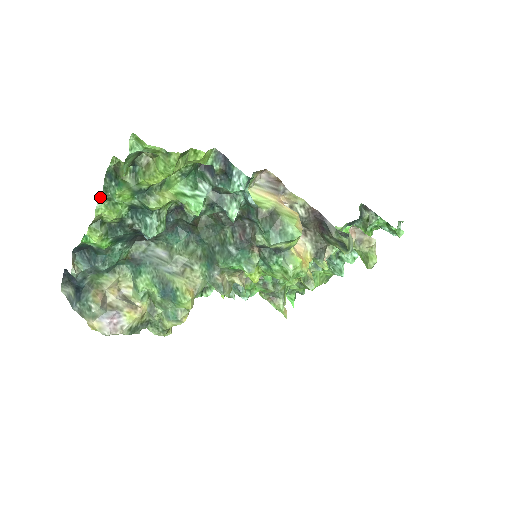
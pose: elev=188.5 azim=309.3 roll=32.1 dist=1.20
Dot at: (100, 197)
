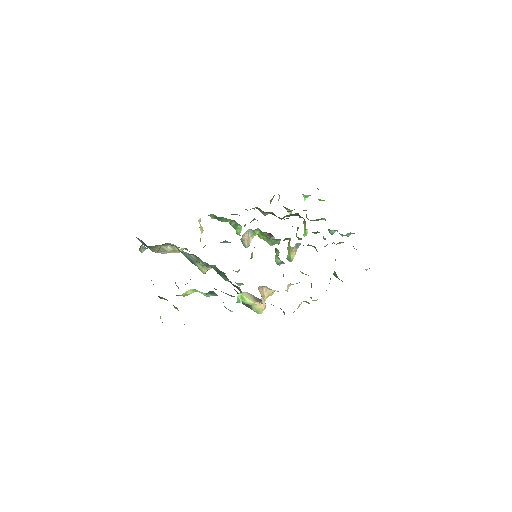
Dot at: occluded
